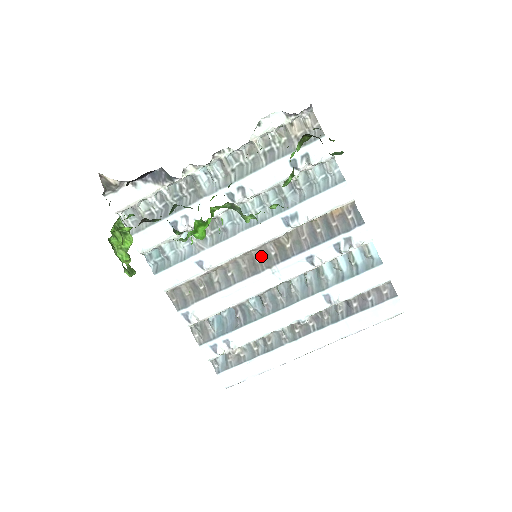
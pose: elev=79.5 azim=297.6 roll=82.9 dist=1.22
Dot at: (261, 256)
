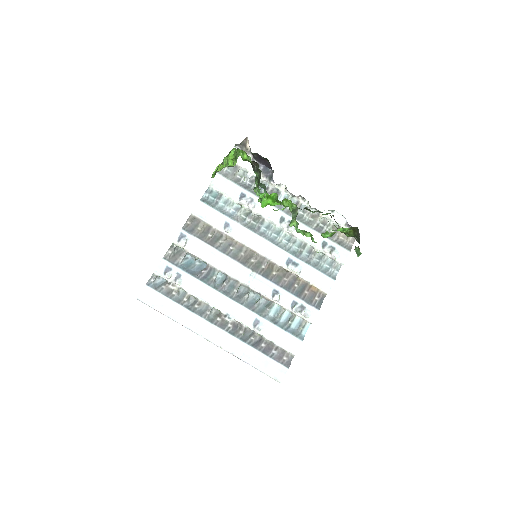
Dot at: (256, 261)
